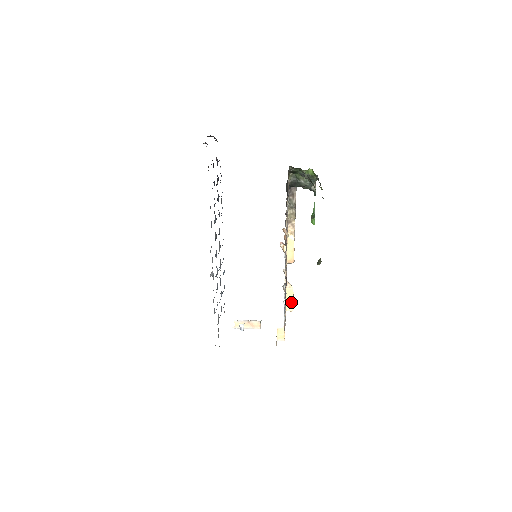
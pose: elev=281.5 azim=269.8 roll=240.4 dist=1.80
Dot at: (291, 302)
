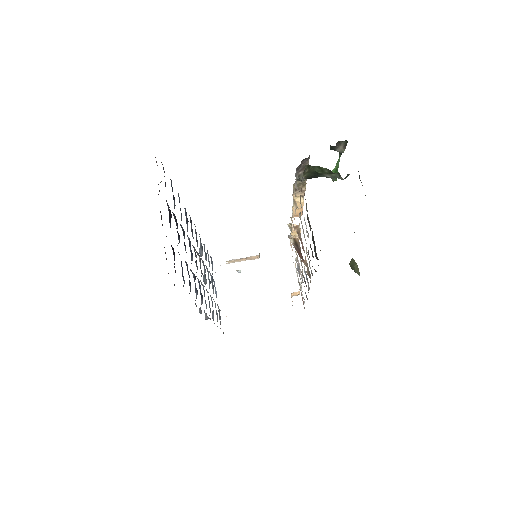
Dot at: occluded
